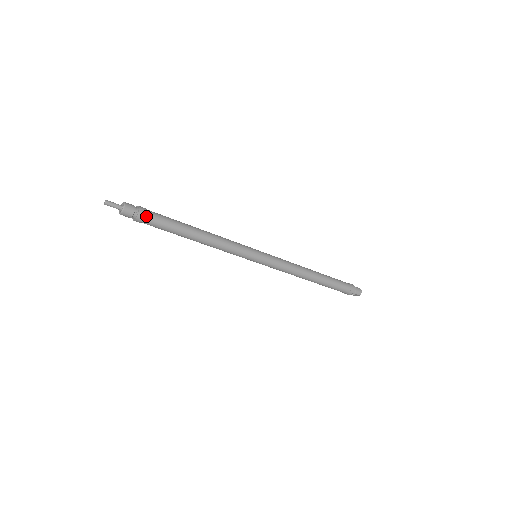
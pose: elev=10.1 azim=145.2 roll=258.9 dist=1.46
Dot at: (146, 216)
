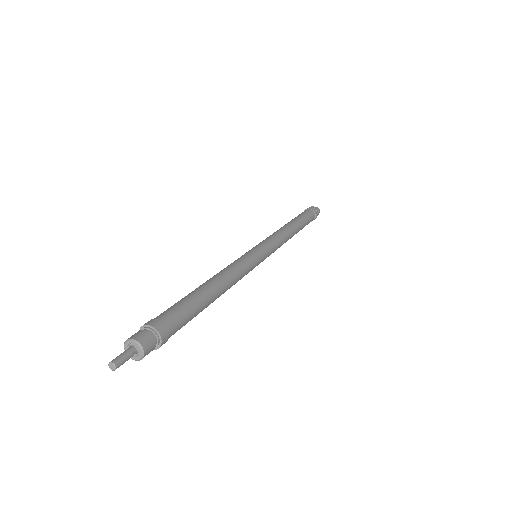
Dot at: (168, 337)
